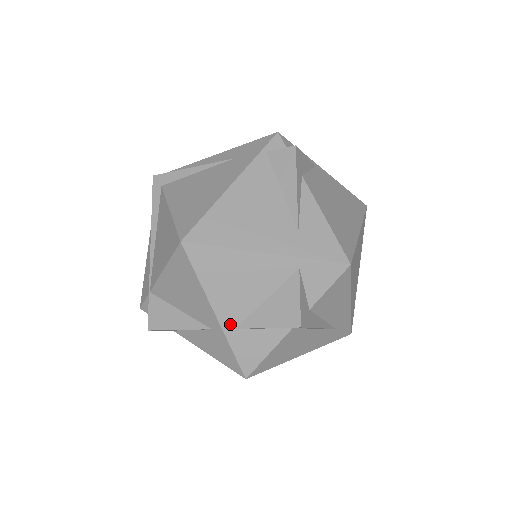
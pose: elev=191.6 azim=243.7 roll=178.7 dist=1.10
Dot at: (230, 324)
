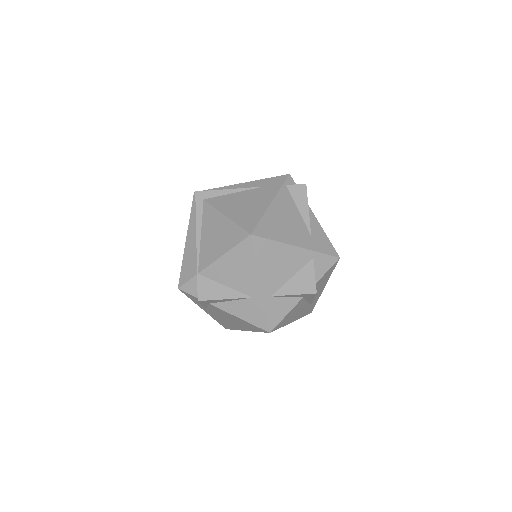
Dot at: (268, 293)
